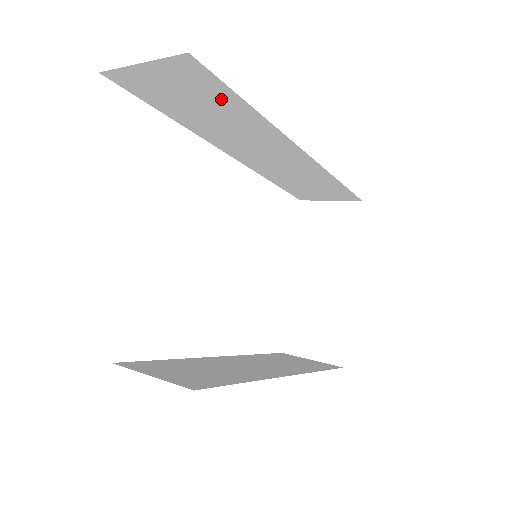
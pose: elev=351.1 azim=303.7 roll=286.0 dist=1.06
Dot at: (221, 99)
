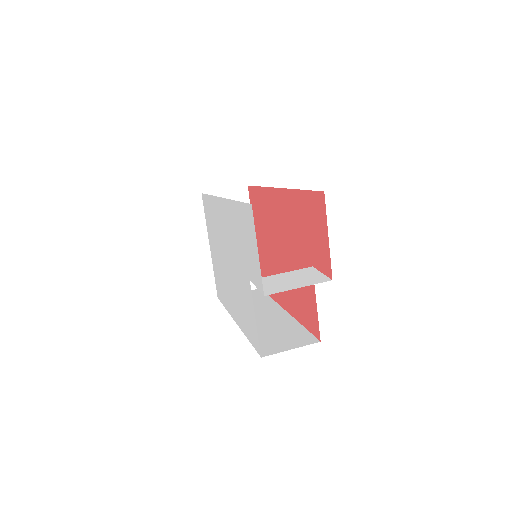
Dot at: occluded
